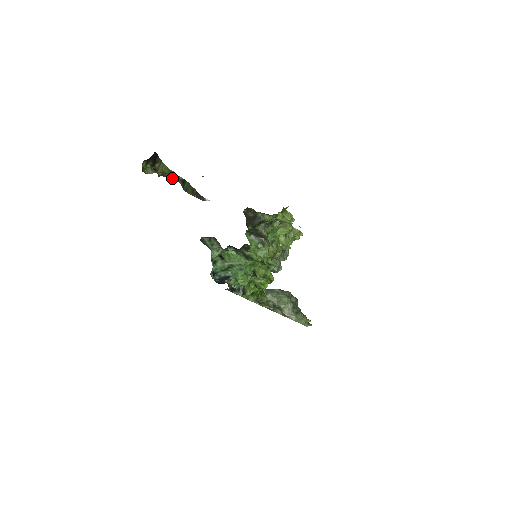
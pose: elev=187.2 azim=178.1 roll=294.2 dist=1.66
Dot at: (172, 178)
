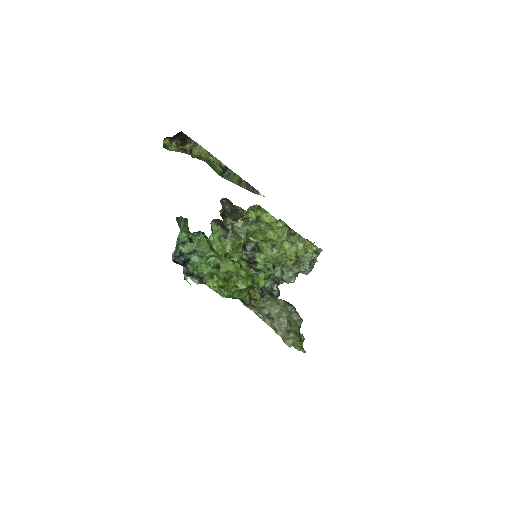
Dot at: (206, 162)
